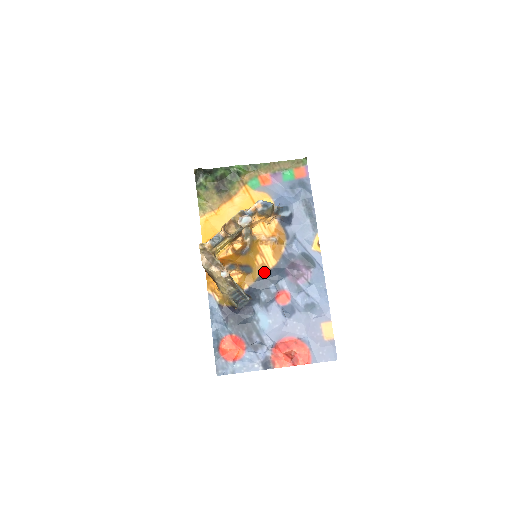
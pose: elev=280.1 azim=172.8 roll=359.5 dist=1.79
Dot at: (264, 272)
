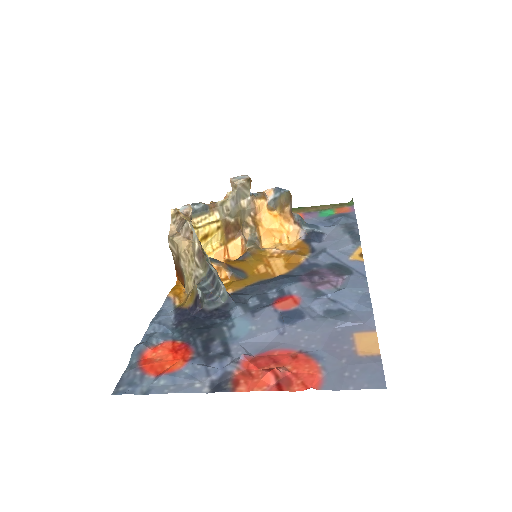
Dot at: (265, 279)
